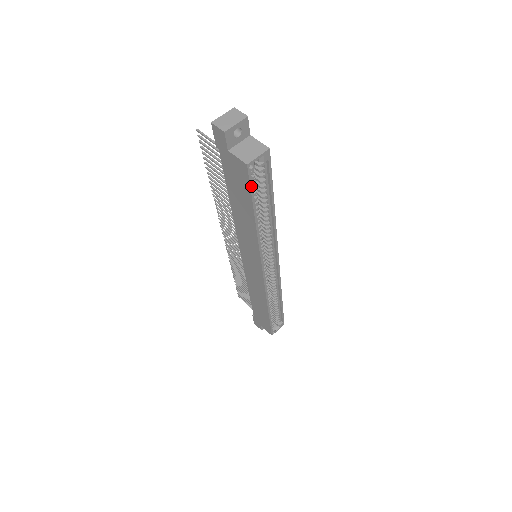
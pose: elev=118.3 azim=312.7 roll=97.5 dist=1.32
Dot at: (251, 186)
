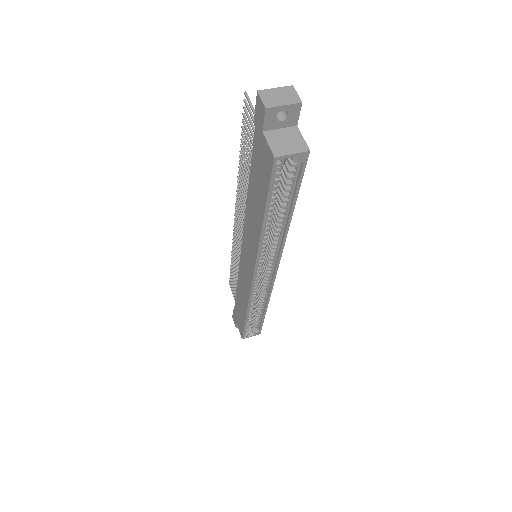
Dot at: (271, 183)
